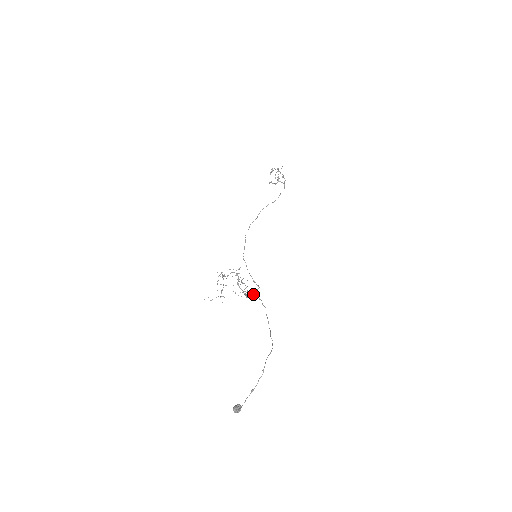
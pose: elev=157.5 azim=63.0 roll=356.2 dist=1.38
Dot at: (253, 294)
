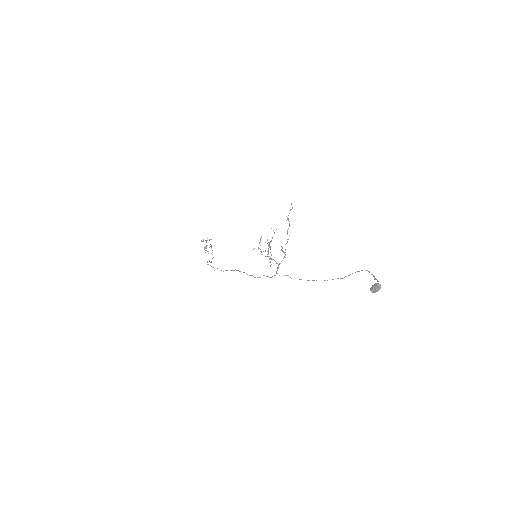
Dot at: (277, 273)
